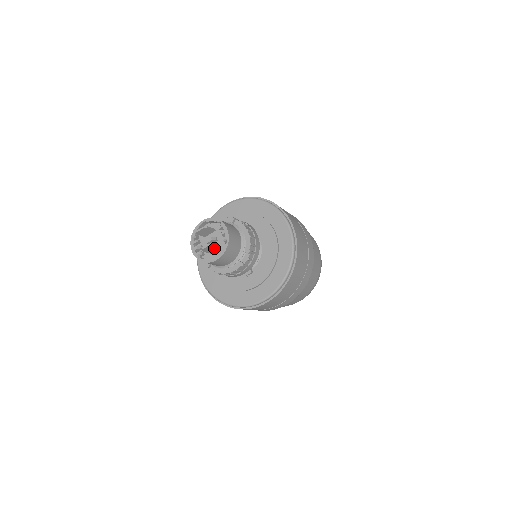
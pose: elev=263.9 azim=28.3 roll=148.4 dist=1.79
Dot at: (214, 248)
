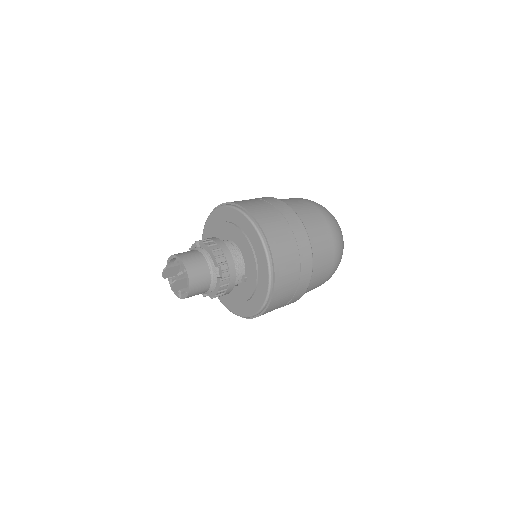
Dot at: (183, 282)
